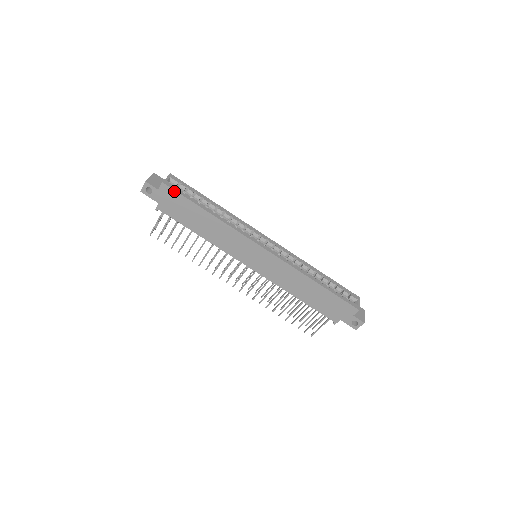
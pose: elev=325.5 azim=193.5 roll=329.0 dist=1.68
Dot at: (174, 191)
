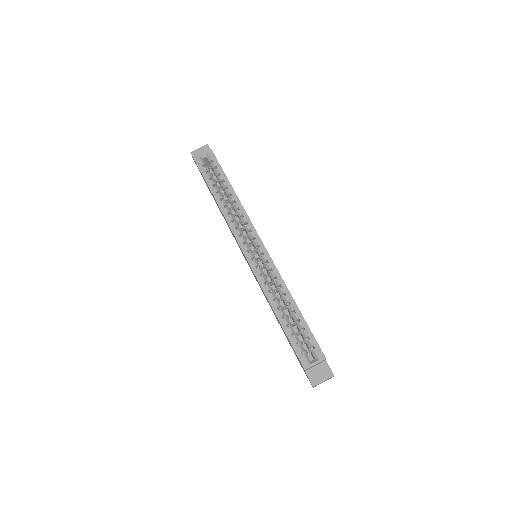
Dot at: (199, 169)
